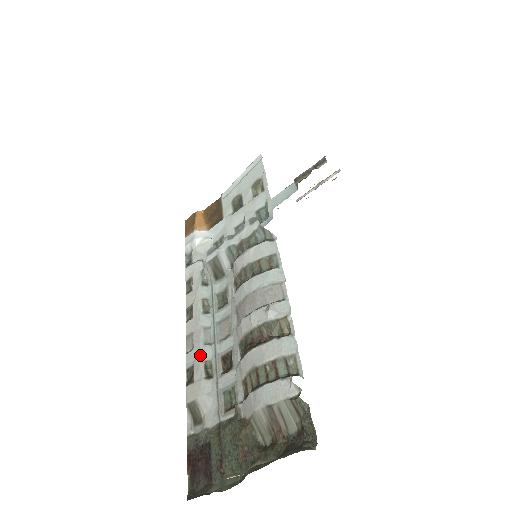
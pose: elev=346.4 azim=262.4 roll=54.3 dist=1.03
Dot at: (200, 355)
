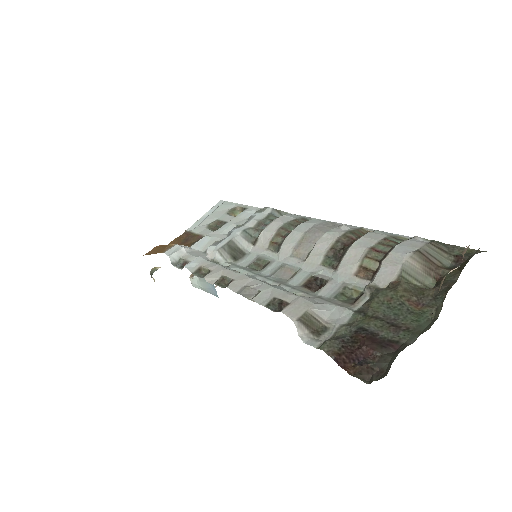
Dot at: (277, 288)
